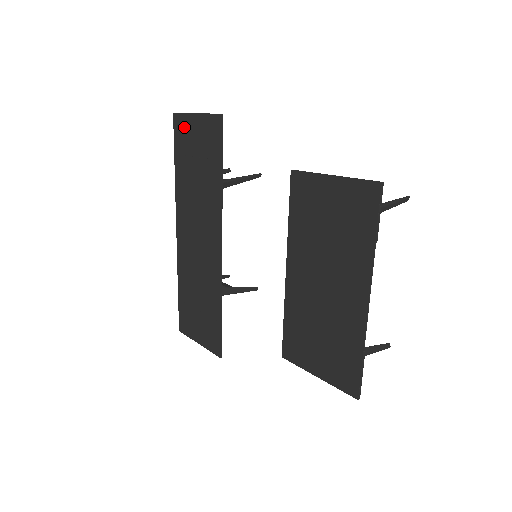
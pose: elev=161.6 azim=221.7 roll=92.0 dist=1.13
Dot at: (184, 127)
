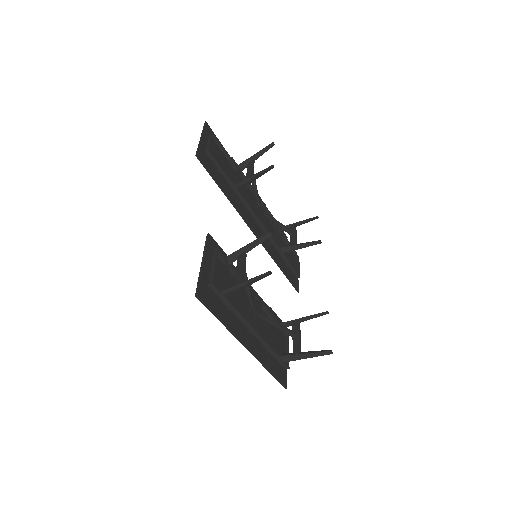
Dot at: occluded
